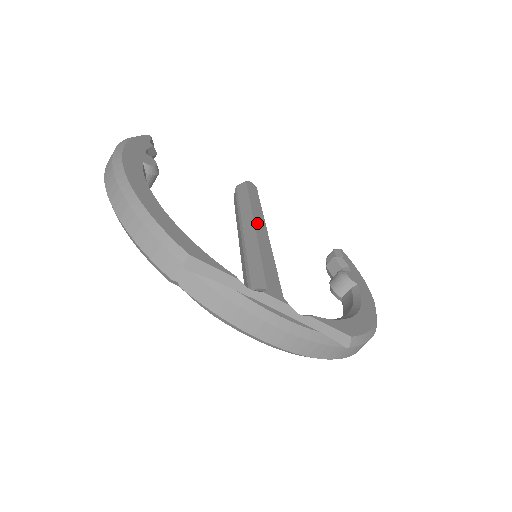
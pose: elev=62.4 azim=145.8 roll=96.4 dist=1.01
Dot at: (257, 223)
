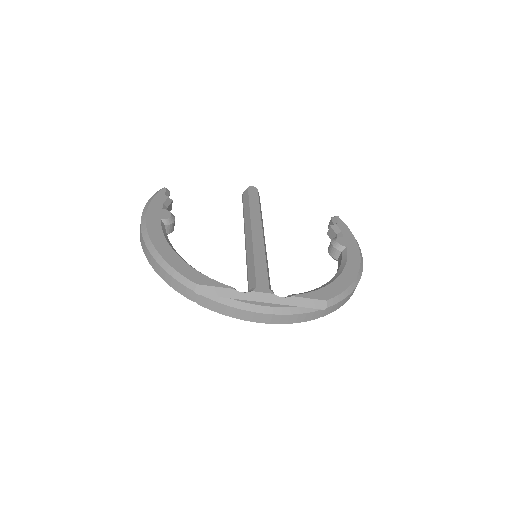
Dot at: (254, 229)
